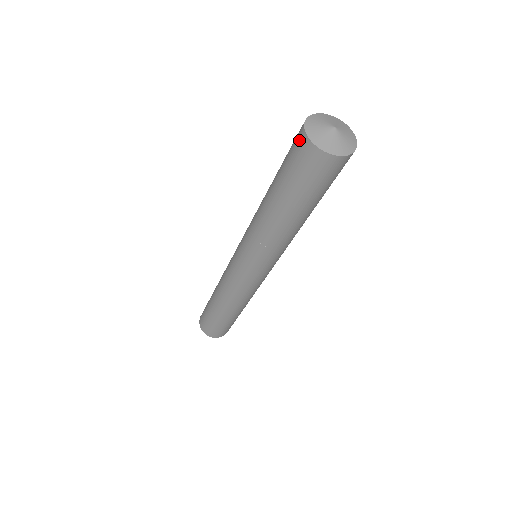
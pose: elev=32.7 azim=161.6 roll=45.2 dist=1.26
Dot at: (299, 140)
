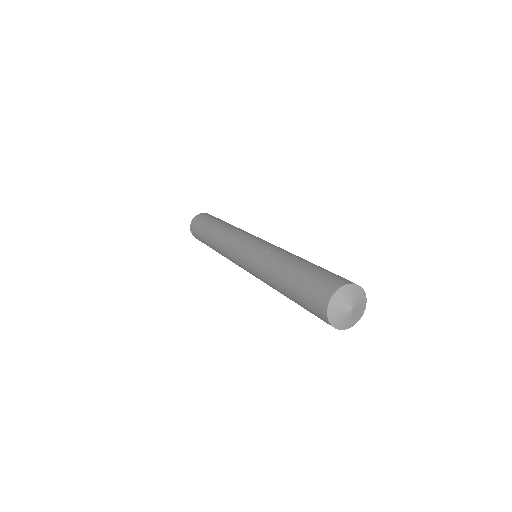
Dot at: (326, 291)
